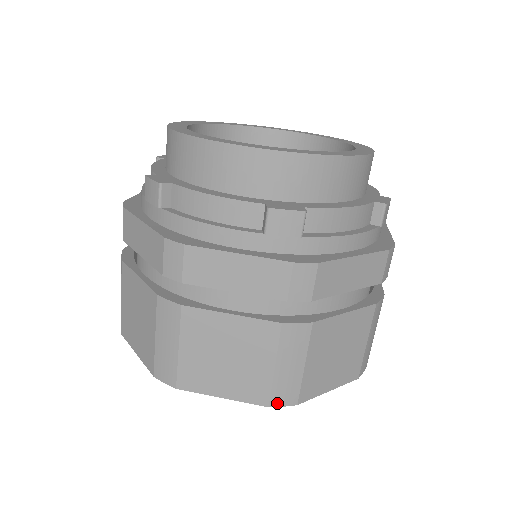
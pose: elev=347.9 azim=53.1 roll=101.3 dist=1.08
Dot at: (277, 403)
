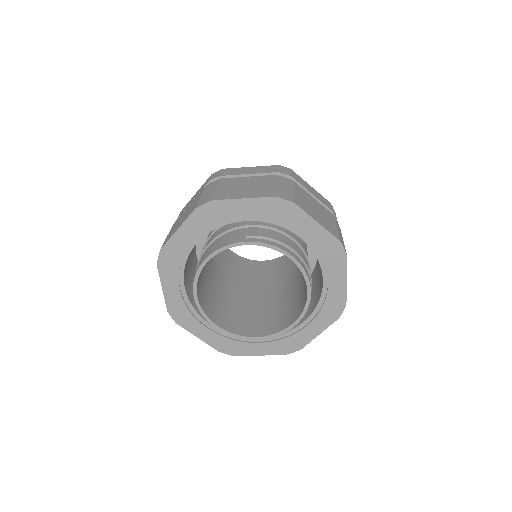
Dot at: (200, 205)
